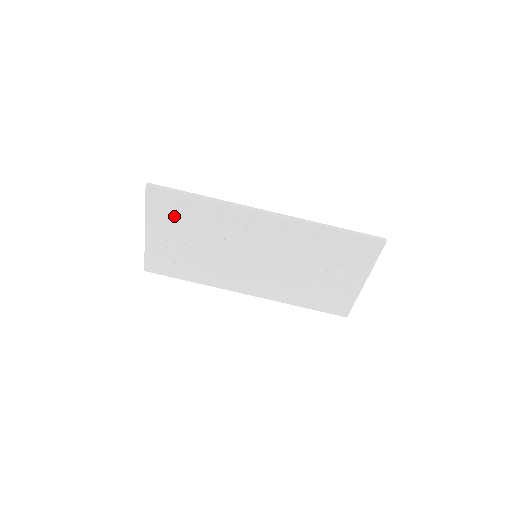
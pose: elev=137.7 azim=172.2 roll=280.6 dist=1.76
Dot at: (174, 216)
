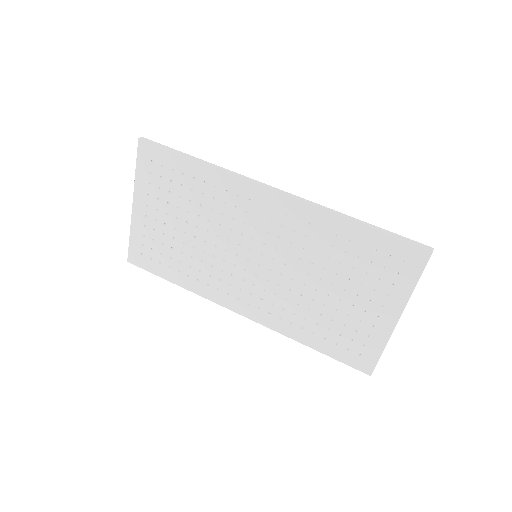
Dot at: (165, 184)
